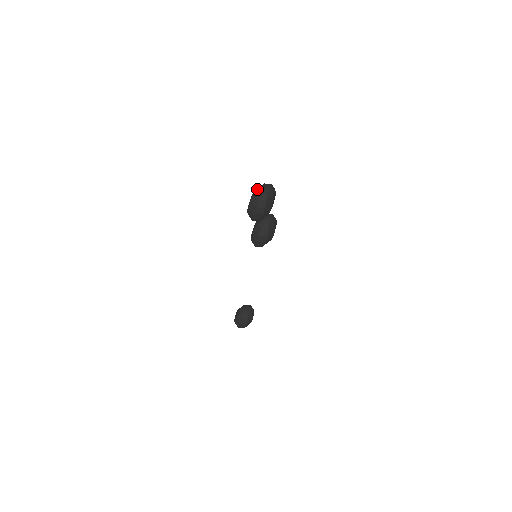
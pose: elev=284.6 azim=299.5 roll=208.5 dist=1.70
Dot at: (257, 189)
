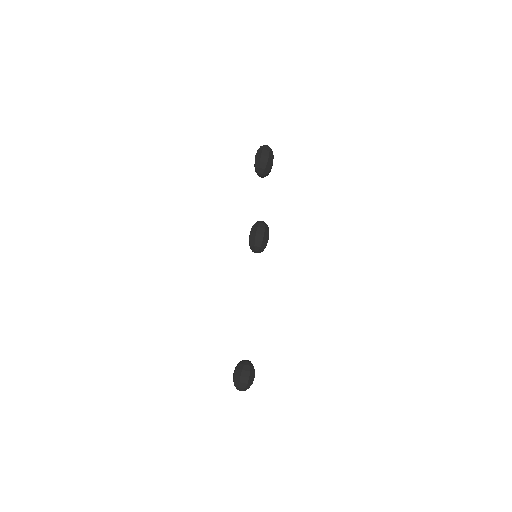
Dot at: occluded
